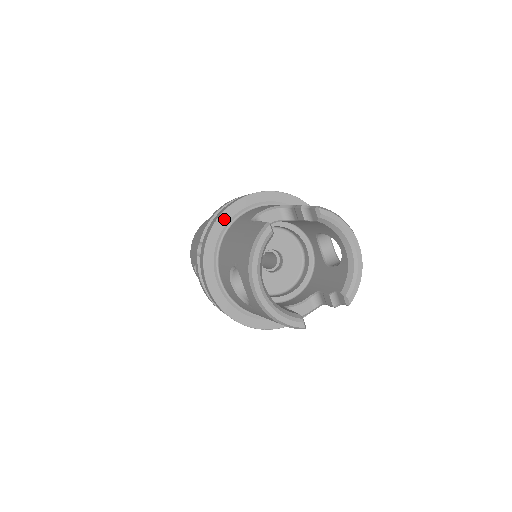
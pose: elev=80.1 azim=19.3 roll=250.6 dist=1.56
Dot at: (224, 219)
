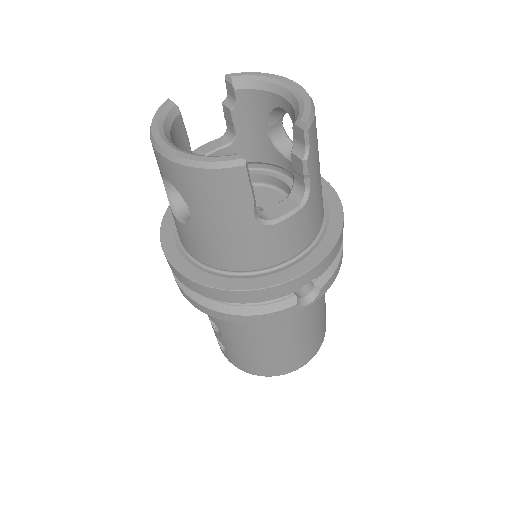
Dot at: occluded
